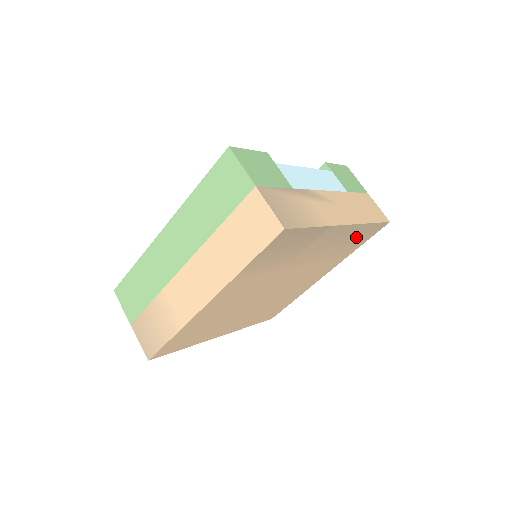
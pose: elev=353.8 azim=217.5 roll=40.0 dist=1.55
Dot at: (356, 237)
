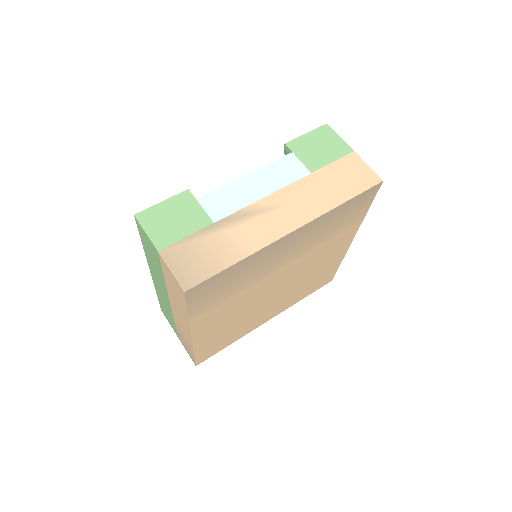
Dot at: (339, 217)
